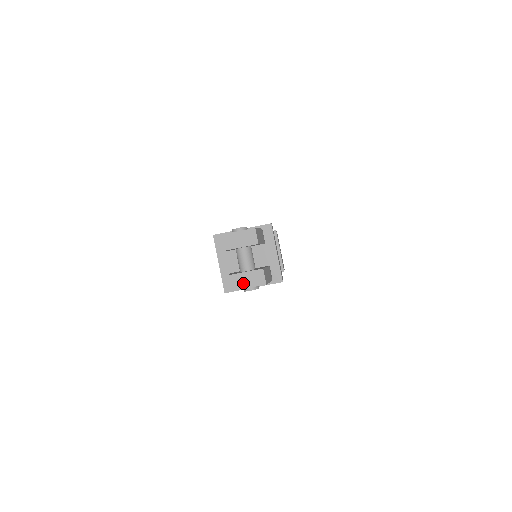
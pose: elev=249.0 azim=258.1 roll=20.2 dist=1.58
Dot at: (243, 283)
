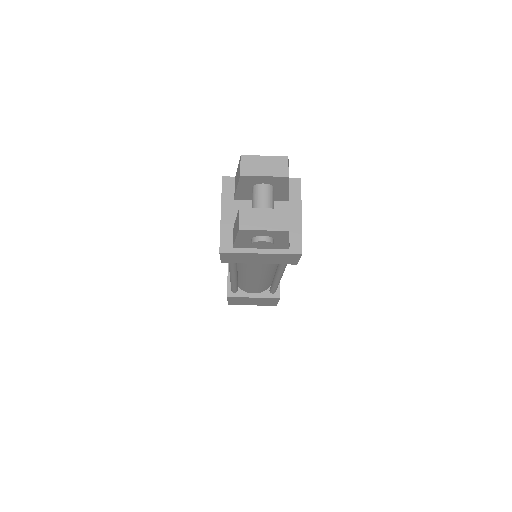
Dot at: (256, 222)
